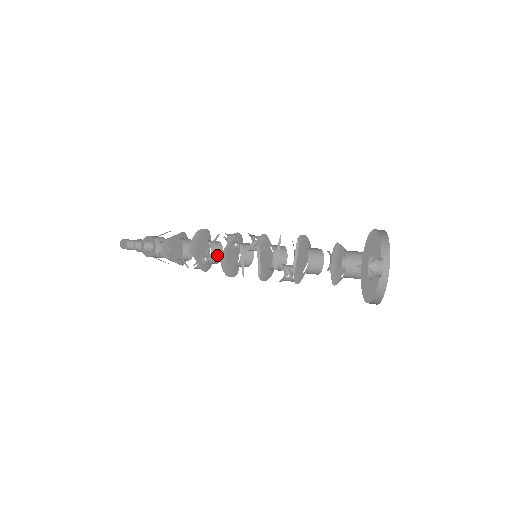
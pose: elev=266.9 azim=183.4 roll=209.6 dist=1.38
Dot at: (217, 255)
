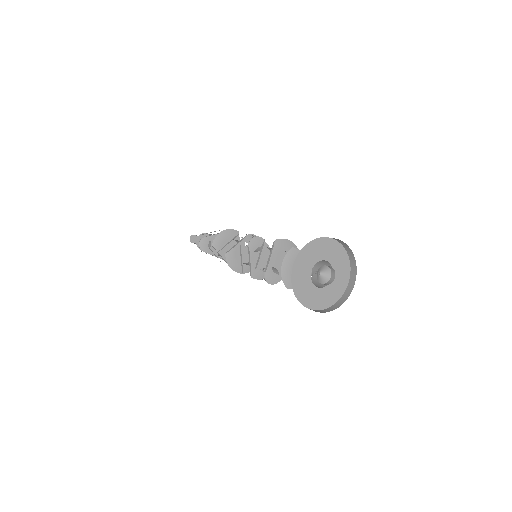
Dot at: occluded
